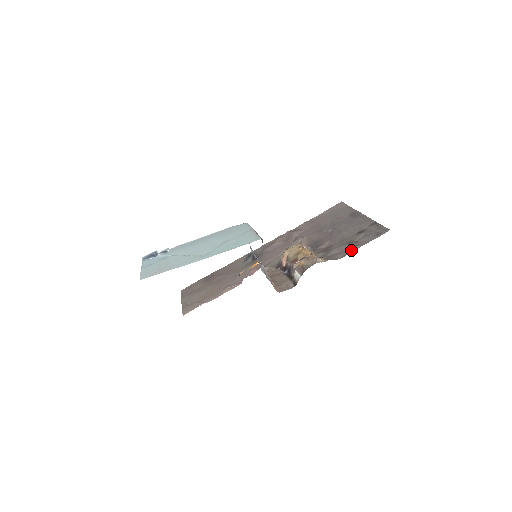
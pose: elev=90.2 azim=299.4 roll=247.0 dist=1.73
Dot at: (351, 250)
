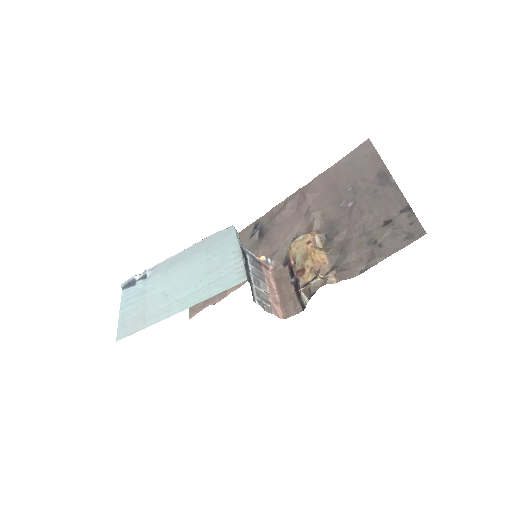
Dot at: (372, 262)
